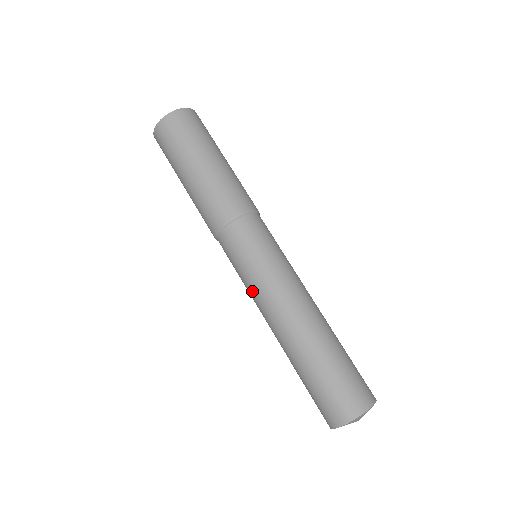
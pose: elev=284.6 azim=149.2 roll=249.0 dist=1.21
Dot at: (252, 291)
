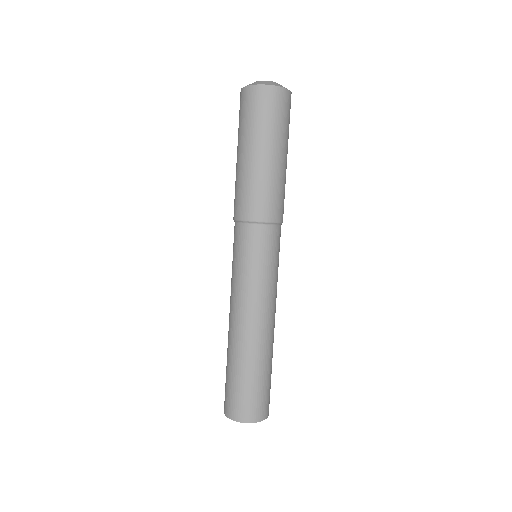
Dot at: (233, 284)
